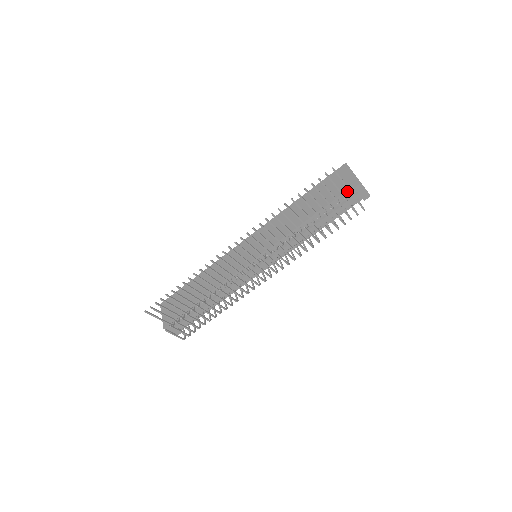
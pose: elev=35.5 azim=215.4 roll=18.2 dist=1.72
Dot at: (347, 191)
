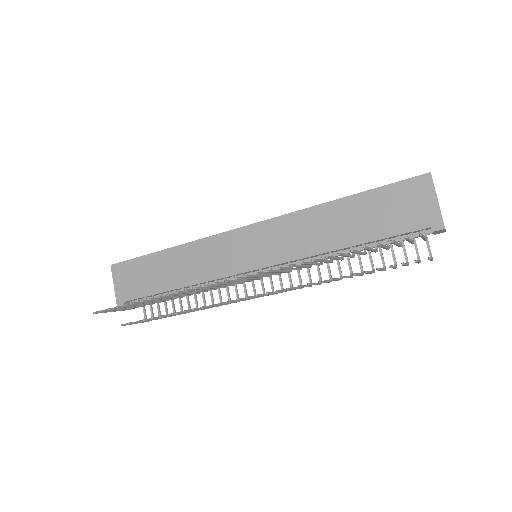
Dot at: (418, 230)
